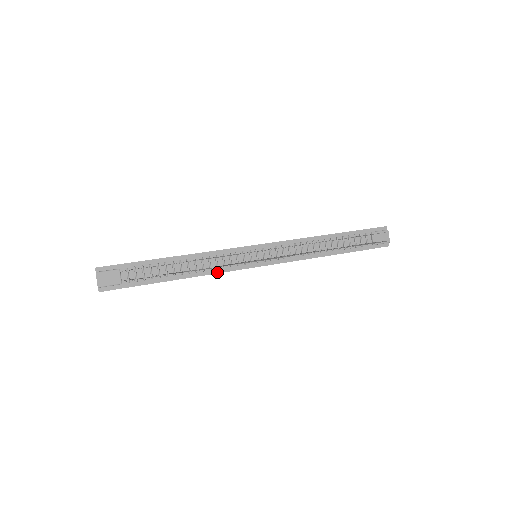
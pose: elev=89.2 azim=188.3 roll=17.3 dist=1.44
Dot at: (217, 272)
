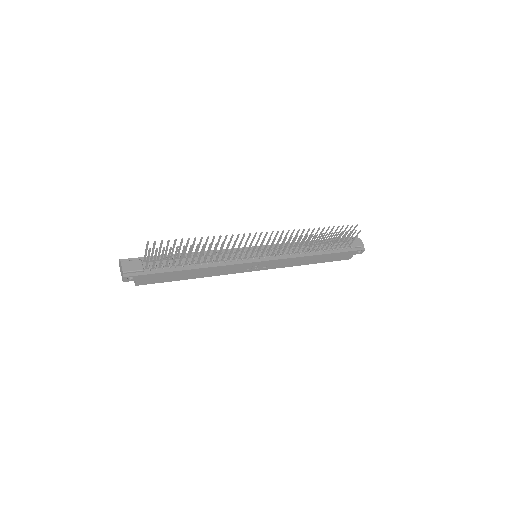
Dot at: (225, 264)
